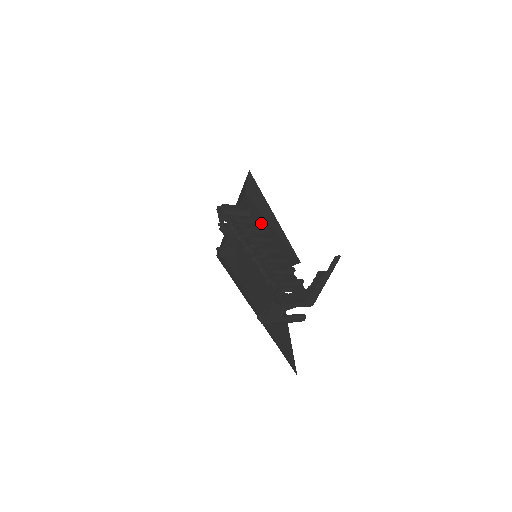
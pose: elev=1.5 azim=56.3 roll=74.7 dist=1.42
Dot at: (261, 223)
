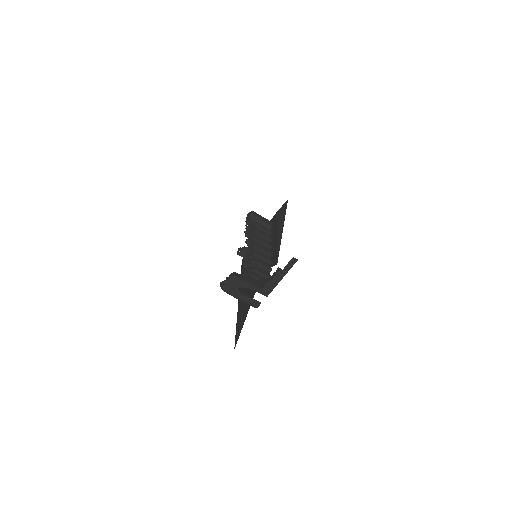
Dot at: (273, 235)
